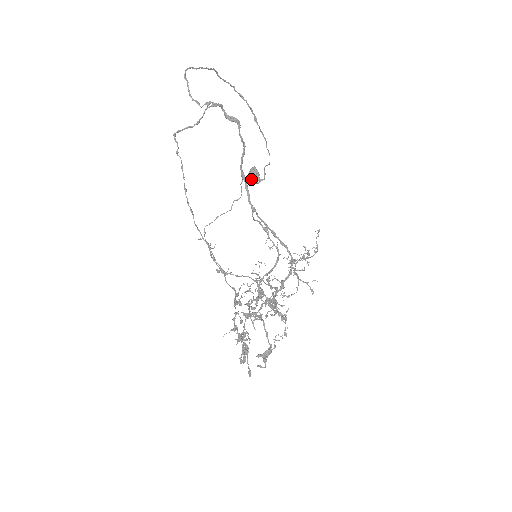
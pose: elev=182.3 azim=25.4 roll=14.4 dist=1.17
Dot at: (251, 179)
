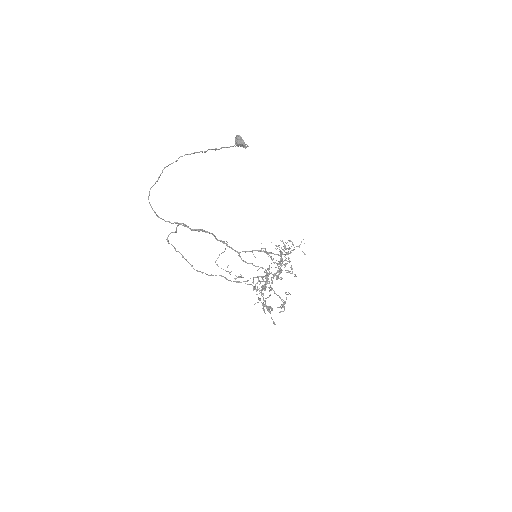
Dot at: occluded
